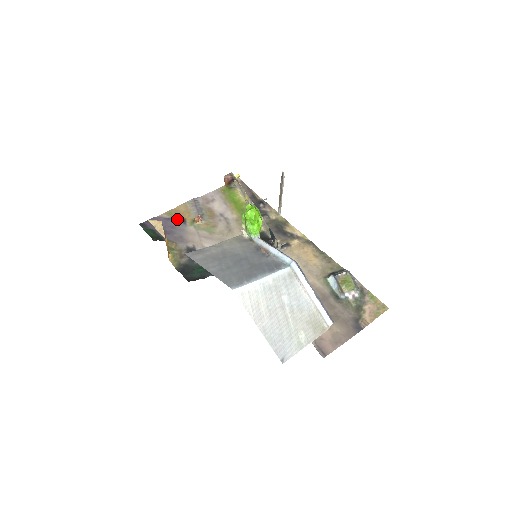
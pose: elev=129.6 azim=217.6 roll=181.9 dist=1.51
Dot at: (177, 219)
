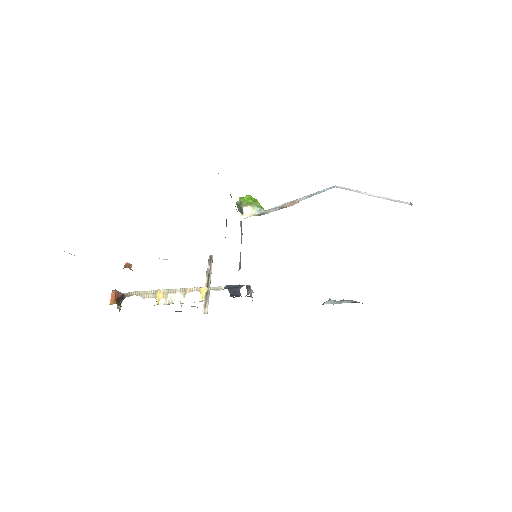
Dot at: occluded
